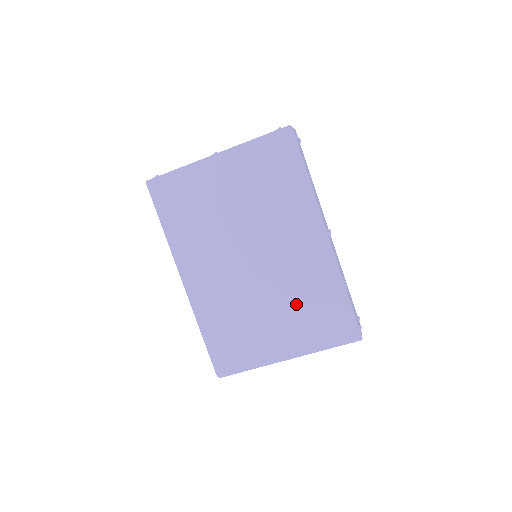
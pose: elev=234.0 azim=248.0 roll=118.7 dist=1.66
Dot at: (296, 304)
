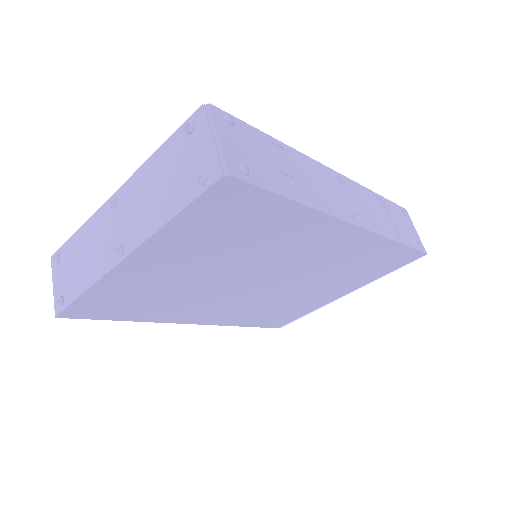
Dot at: (338, 275)
